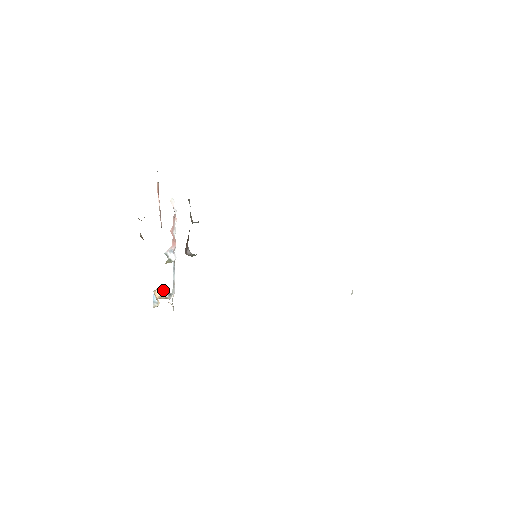
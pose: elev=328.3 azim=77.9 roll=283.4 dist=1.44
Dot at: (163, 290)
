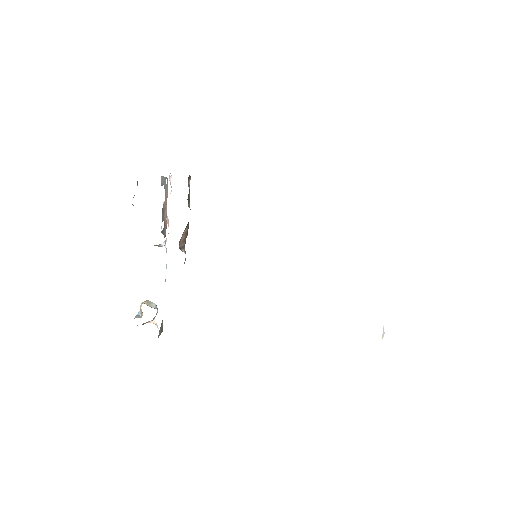
Dot at: (150, 301)
